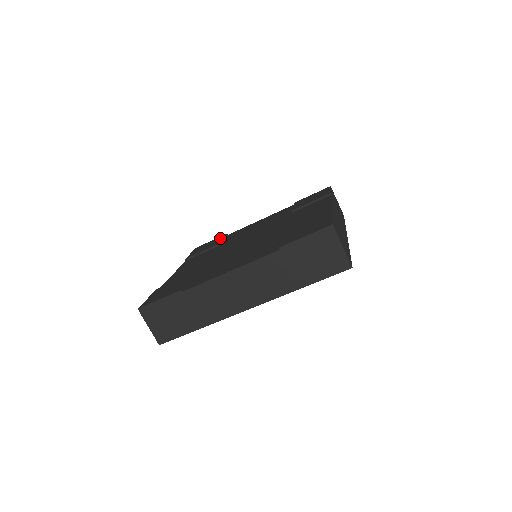
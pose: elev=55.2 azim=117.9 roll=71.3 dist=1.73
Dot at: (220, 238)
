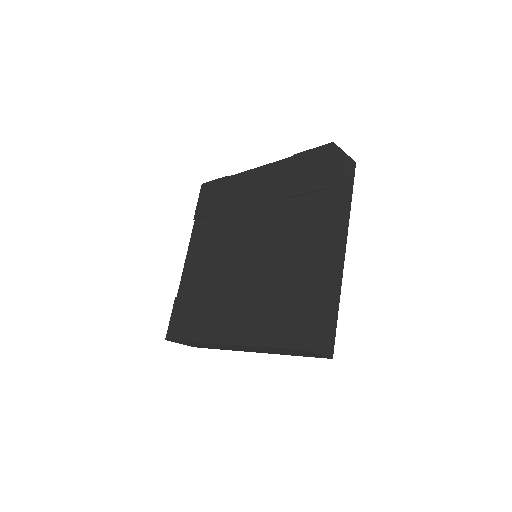
Dot at: (221, 188)
